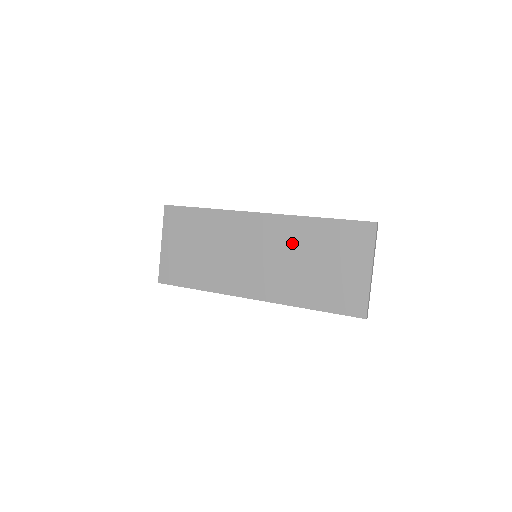
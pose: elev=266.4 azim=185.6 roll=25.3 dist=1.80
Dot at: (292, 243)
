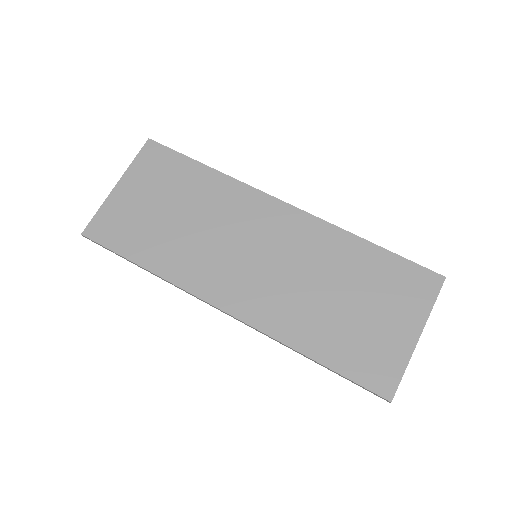
Dot at: (318, 258)
